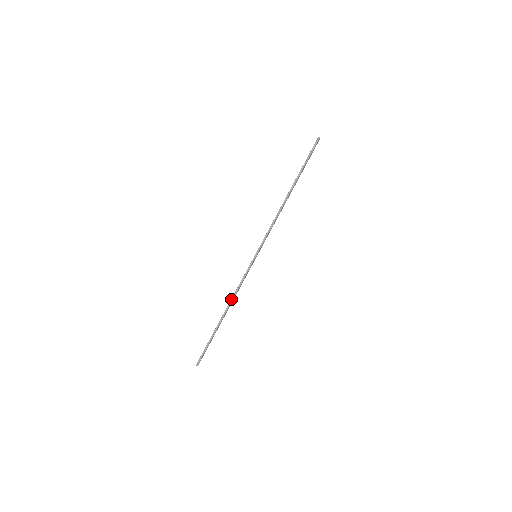
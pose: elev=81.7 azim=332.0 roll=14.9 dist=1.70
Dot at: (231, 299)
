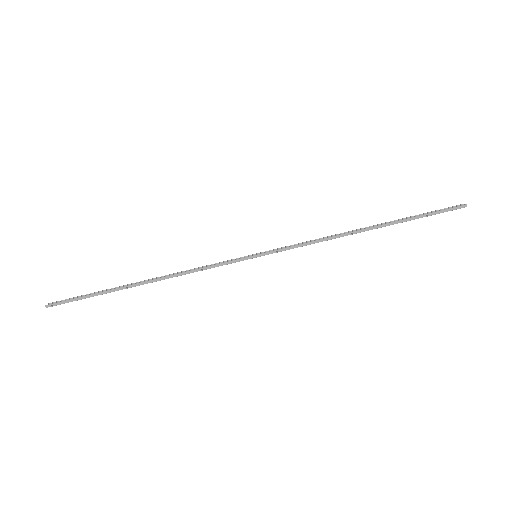
Dot at: (174, 274)
